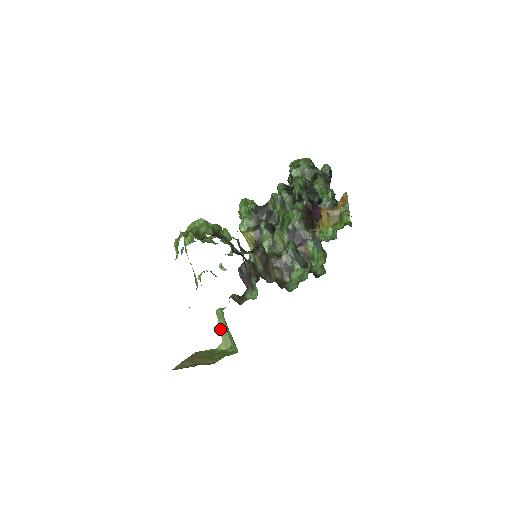
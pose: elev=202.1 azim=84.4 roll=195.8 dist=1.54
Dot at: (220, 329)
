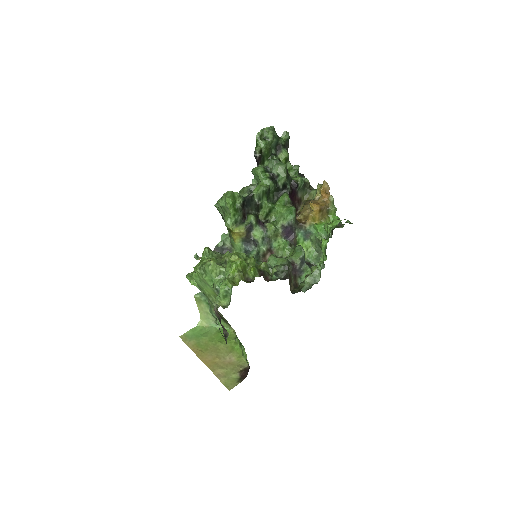
Dot at: (199, 310)
